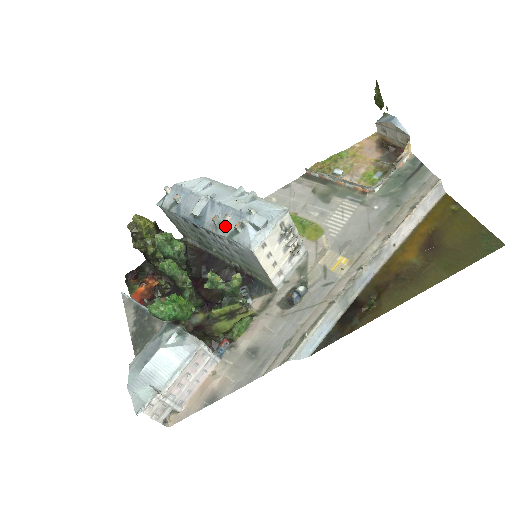
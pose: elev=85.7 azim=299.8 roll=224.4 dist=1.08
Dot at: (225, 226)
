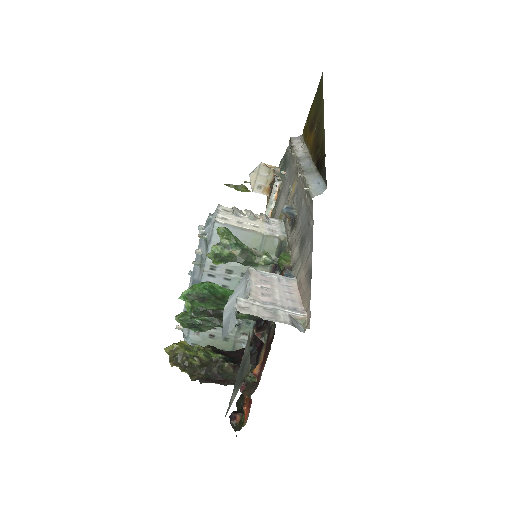
Dot at: (202, 255)
